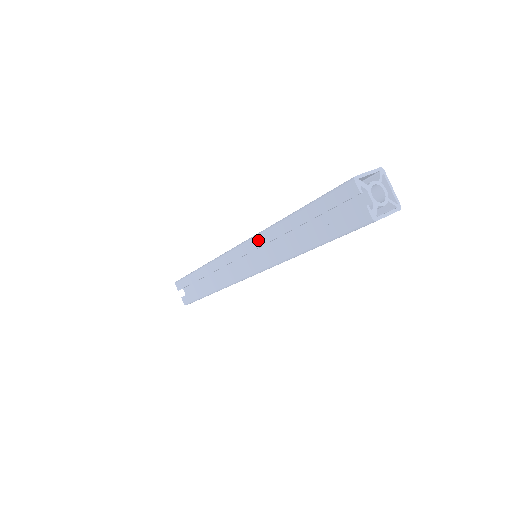
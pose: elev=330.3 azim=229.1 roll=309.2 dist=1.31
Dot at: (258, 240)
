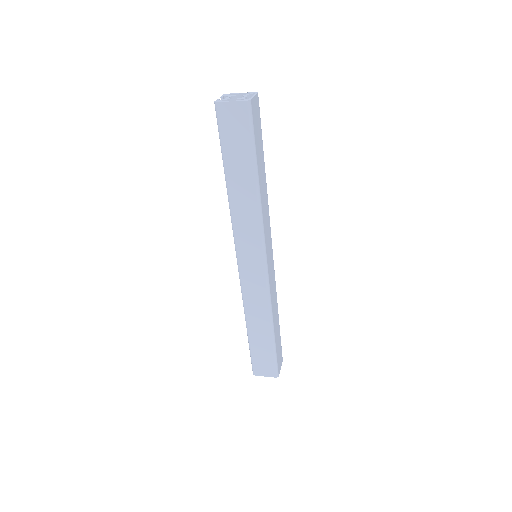
Dot at: occluded
